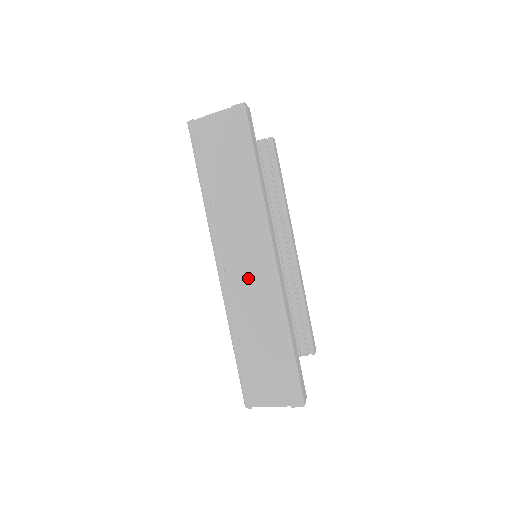
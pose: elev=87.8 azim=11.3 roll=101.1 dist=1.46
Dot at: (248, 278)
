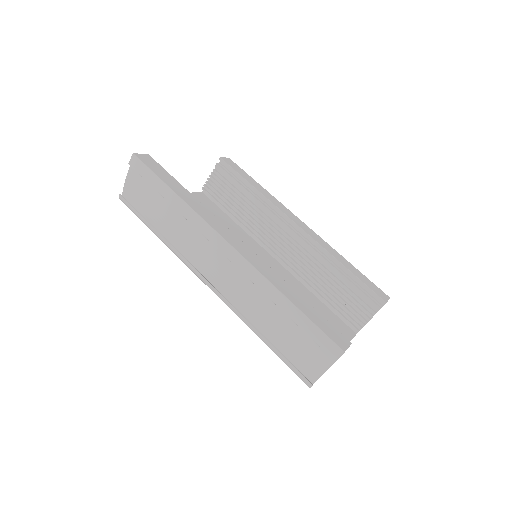
Dot at: (228, 277)
